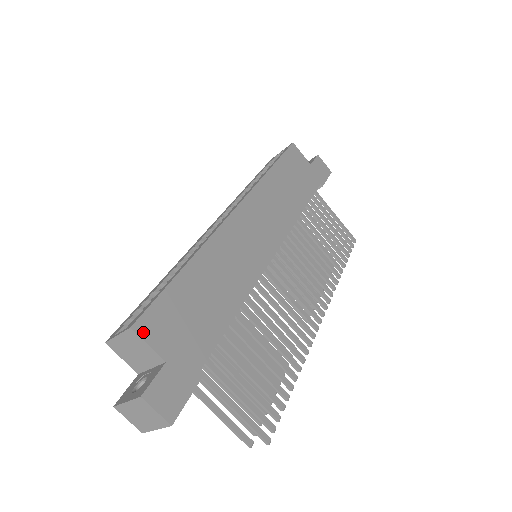
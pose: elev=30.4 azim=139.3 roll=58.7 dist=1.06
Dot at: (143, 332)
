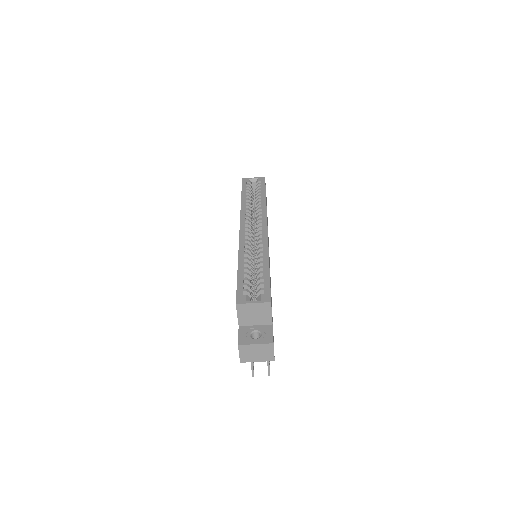
Dot at: occluded
